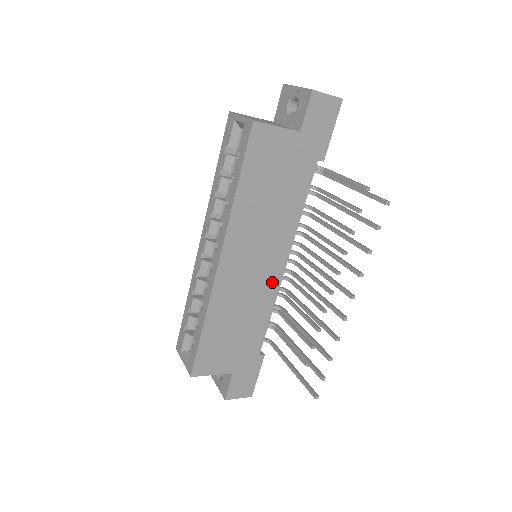
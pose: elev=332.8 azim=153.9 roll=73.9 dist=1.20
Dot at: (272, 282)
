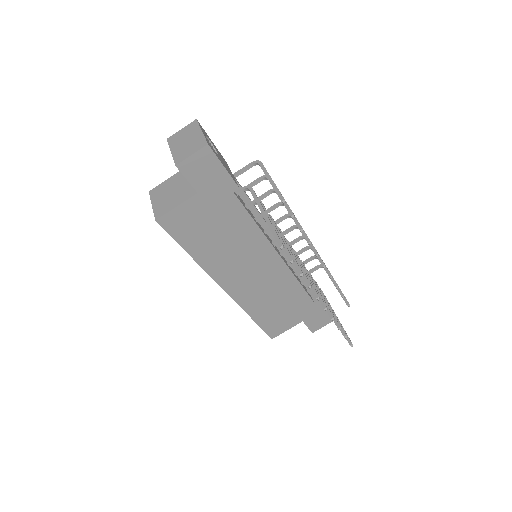
Dot at: (279, 270)
